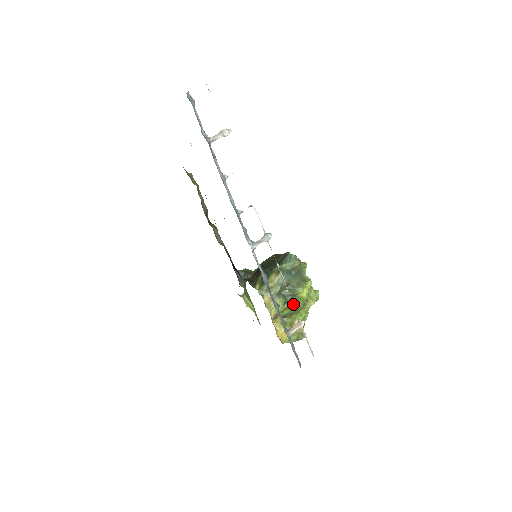
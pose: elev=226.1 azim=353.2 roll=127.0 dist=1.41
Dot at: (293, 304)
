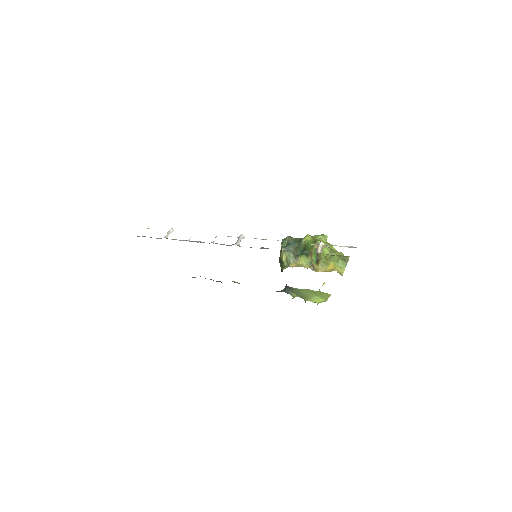
Dot at: (310, 250)
